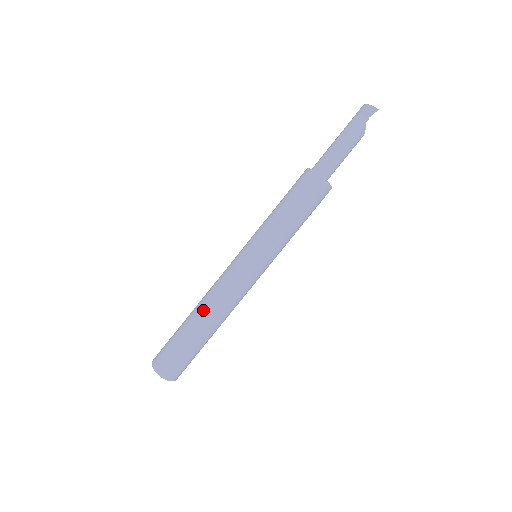
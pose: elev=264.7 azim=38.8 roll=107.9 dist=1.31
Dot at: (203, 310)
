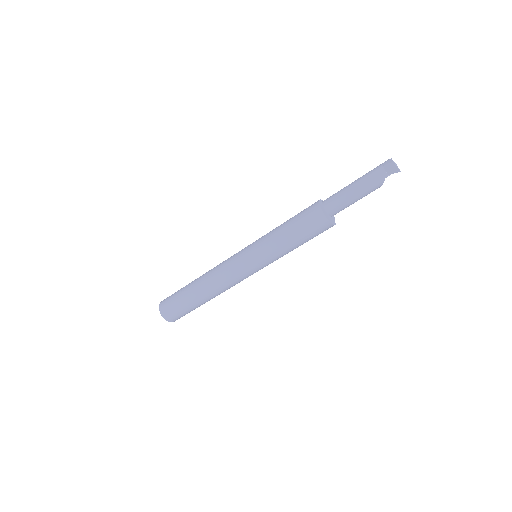
Dot at: (203, 285)
